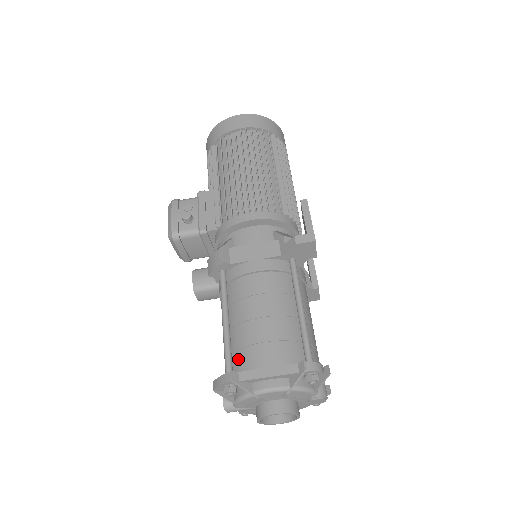
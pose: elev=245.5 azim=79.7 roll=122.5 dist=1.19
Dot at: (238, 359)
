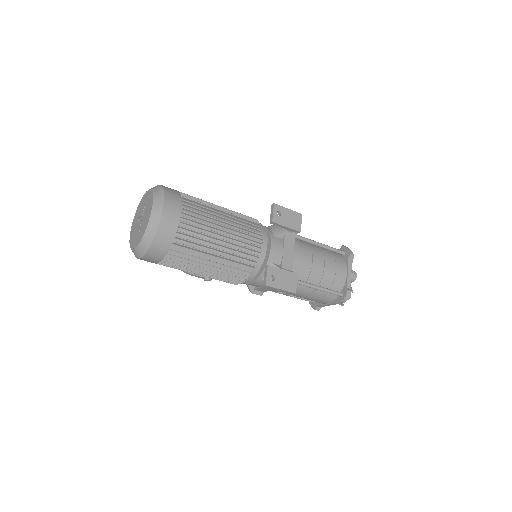
Dot at: occluded
